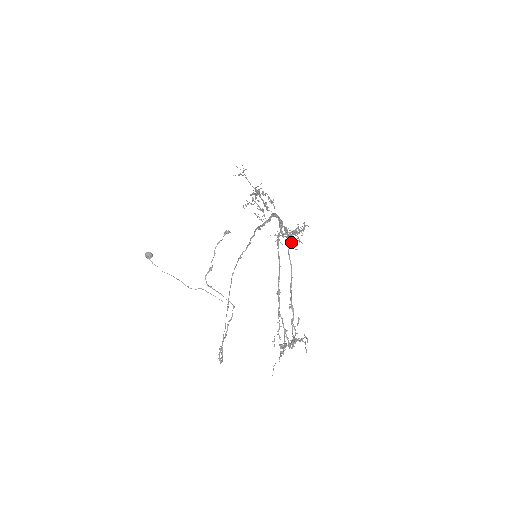
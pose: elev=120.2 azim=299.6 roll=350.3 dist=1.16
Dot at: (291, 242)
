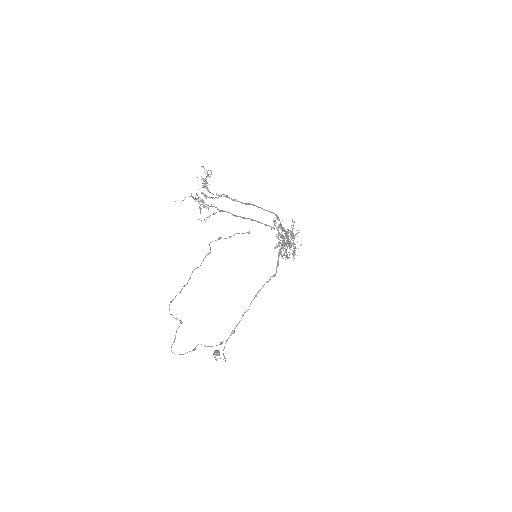
Dot at: (286, 255)
